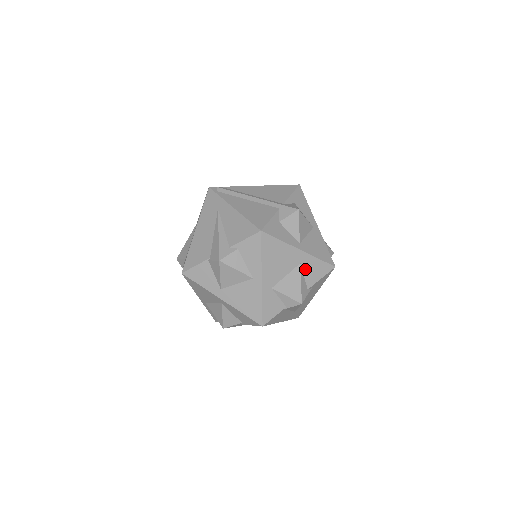
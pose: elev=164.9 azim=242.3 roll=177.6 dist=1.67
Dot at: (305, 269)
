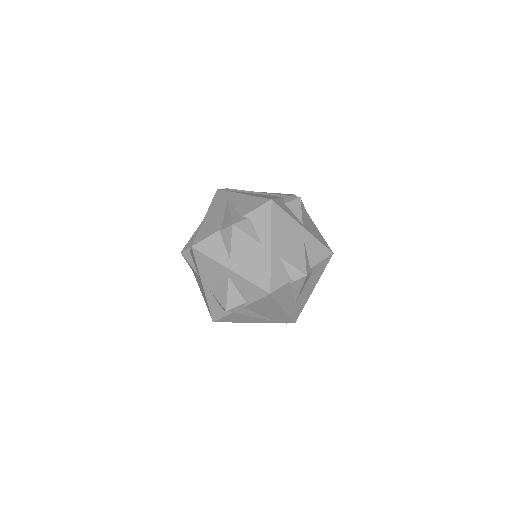
Dot at: (308, 247)
